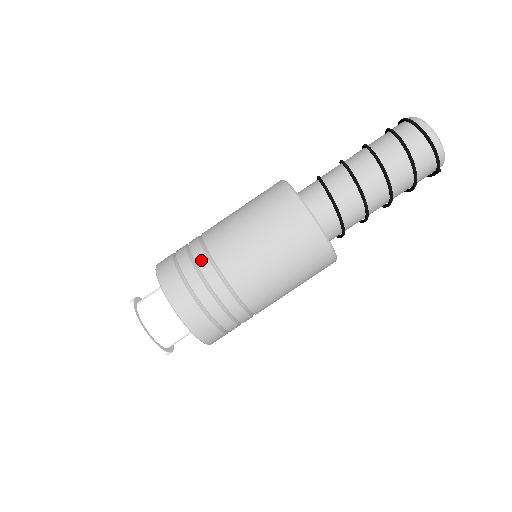
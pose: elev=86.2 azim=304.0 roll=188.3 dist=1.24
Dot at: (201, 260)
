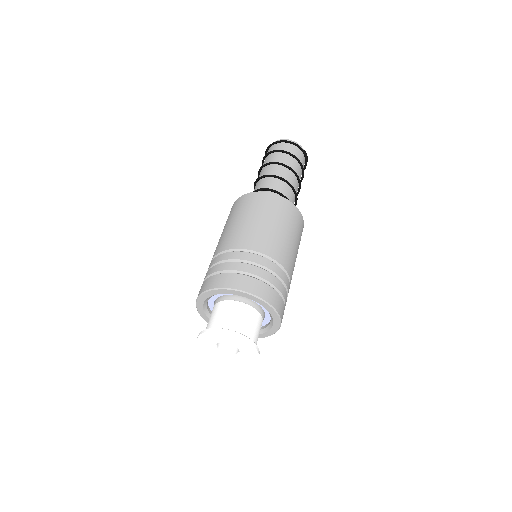
Dot at: (213, 262)
